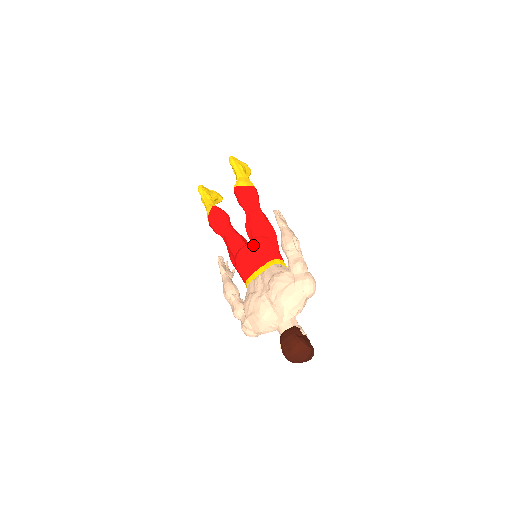
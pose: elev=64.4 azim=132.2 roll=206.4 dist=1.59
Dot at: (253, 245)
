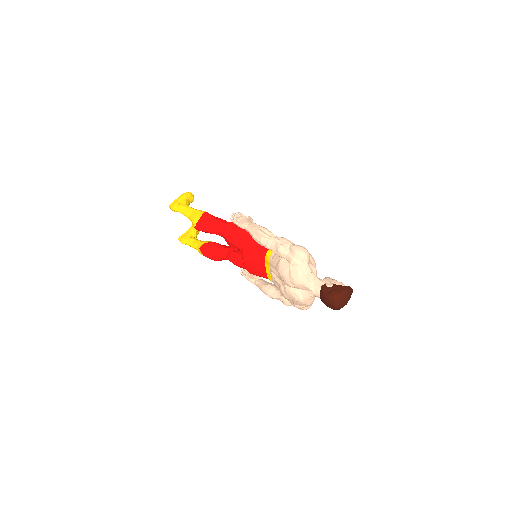
Dot at: (246, 257)
